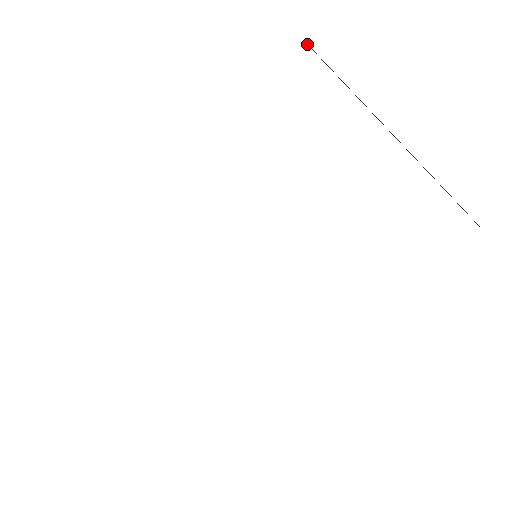
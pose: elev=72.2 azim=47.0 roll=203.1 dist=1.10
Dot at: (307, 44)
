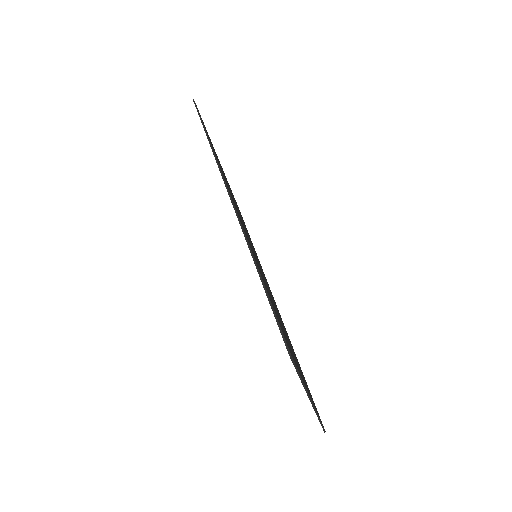
Dot at: (290, 357)
